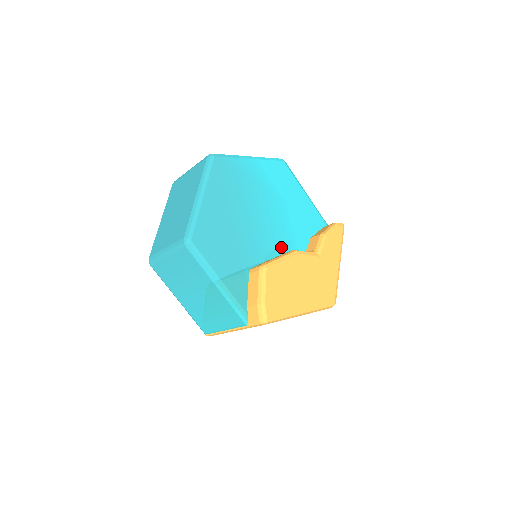
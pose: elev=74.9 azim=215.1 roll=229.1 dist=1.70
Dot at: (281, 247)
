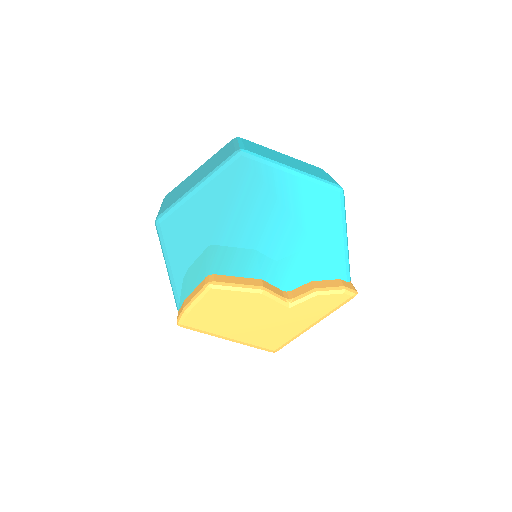
Dot at: (263, 272)
